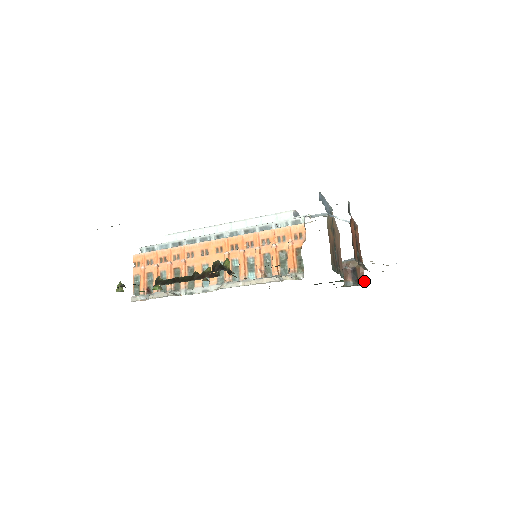
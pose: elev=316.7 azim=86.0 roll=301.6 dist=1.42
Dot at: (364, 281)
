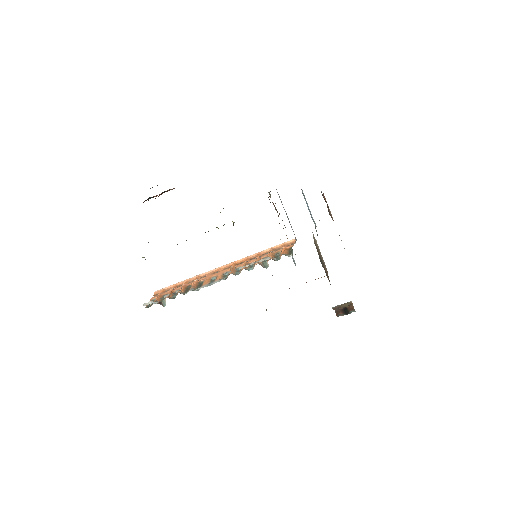
Dot at: (354, 310)
